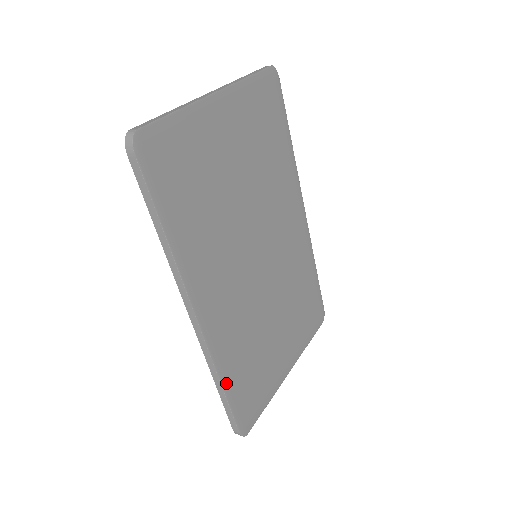
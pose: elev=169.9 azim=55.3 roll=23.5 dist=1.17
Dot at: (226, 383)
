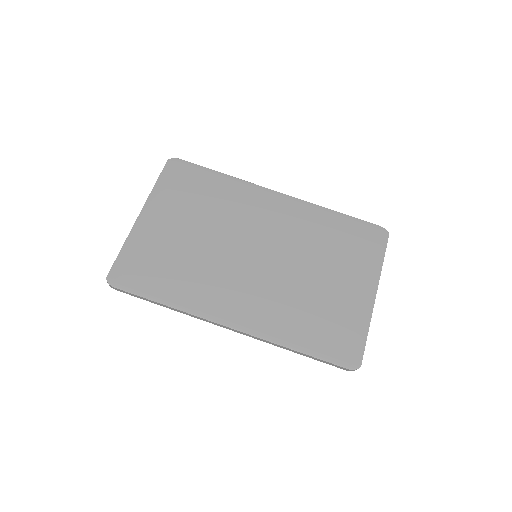
Dot at: (297, 346)
